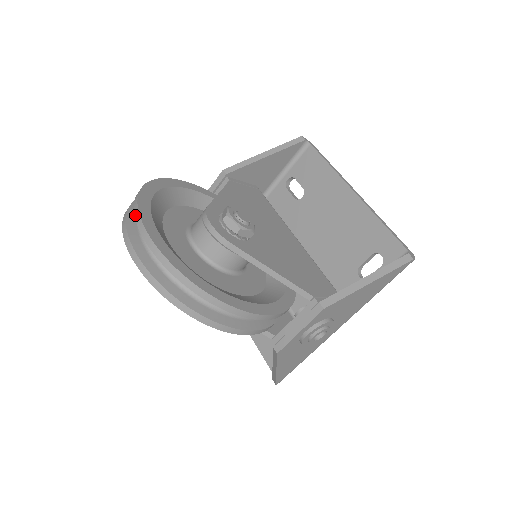
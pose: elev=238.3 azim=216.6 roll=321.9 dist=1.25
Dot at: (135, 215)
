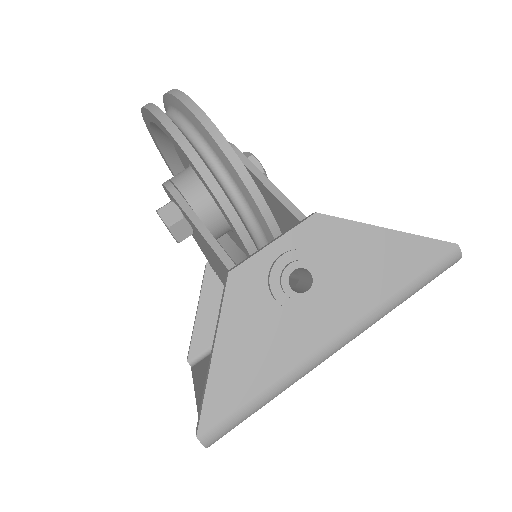
Dot at: occluded
